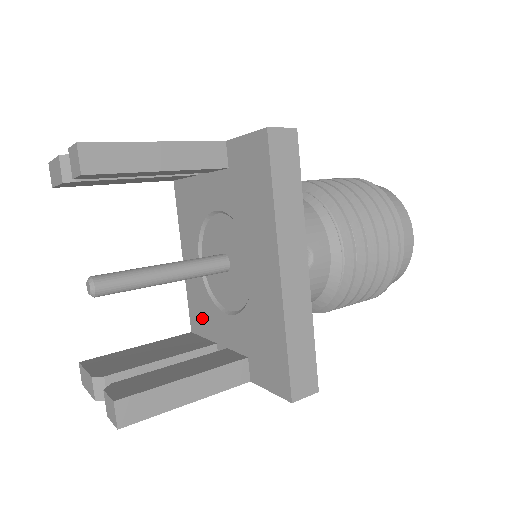
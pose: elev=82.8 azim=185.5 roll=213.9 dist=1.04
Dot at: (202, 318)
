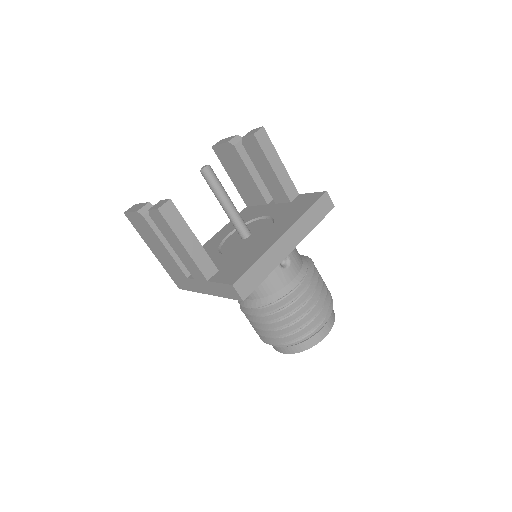
Dot at: occluded
